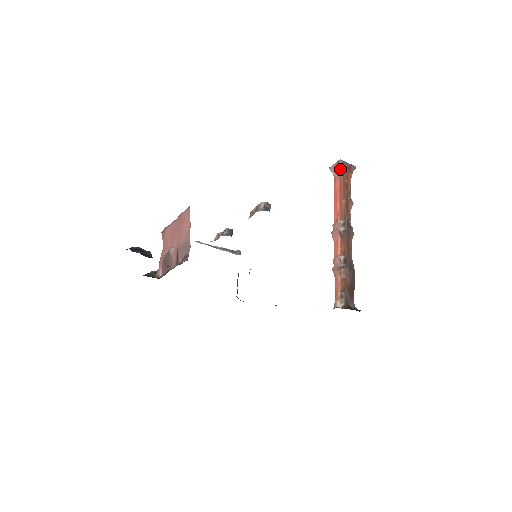
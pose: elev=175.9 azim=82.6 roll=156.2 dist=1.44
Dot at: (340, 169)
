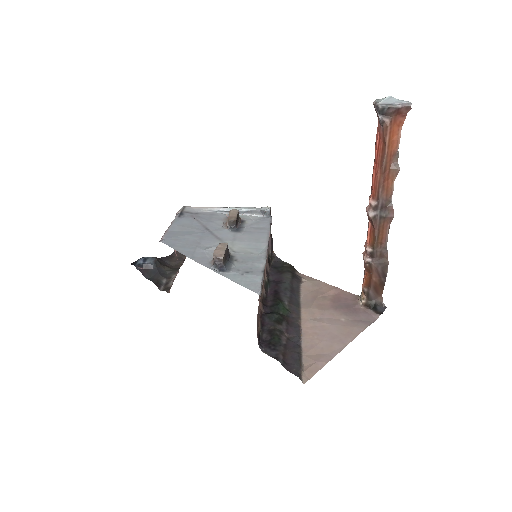
Dot at: (379, 118)
